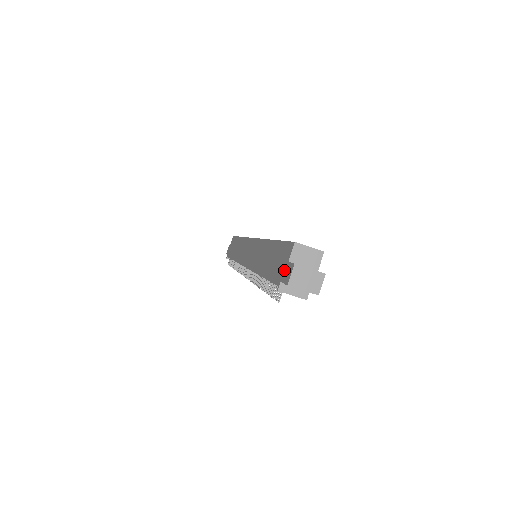
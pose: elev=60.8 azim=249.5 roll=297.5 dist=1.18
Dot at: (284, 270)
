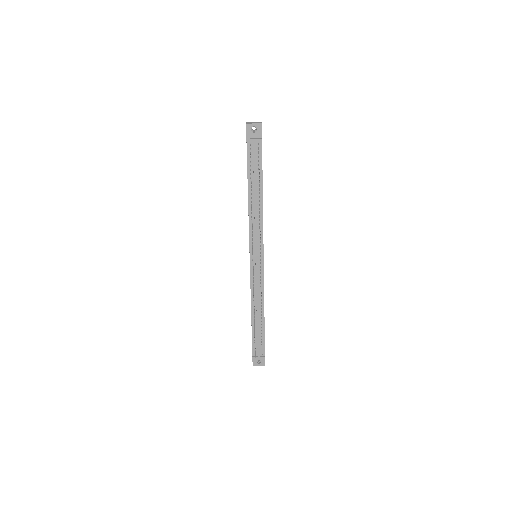
Dot at: occluded
